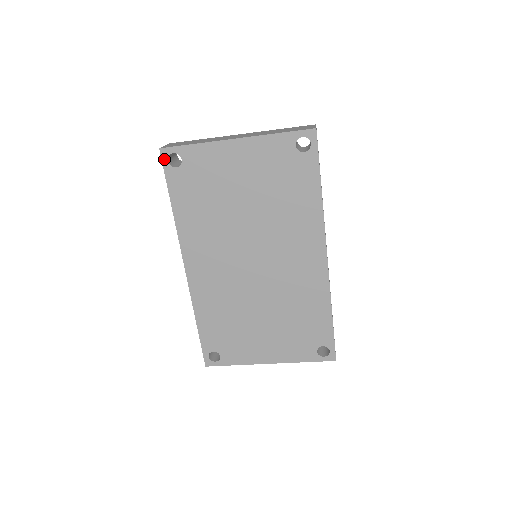
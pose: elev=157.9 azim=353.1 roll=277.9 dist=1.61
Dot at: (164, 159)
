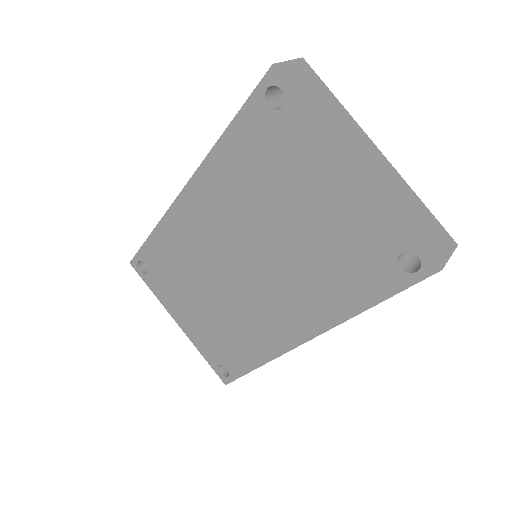
Dot at: (266, 81)
